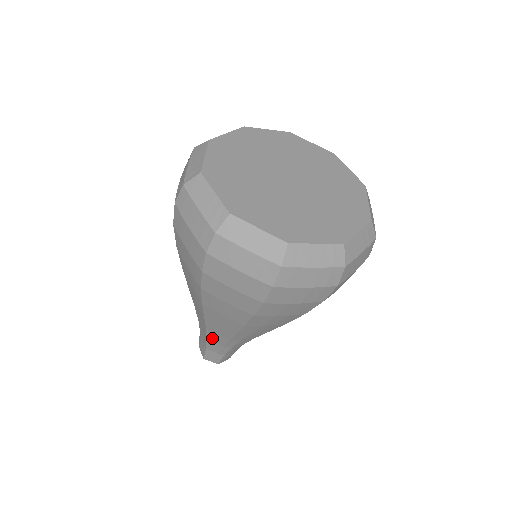
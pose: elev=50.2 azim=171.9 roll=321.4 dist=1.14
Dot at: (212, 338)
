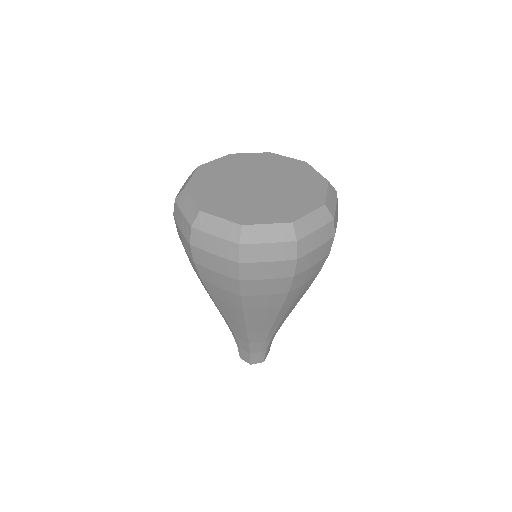
Dot at: (254, 340)
